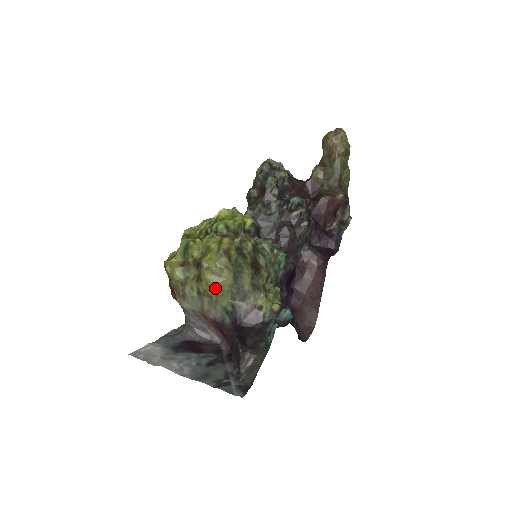
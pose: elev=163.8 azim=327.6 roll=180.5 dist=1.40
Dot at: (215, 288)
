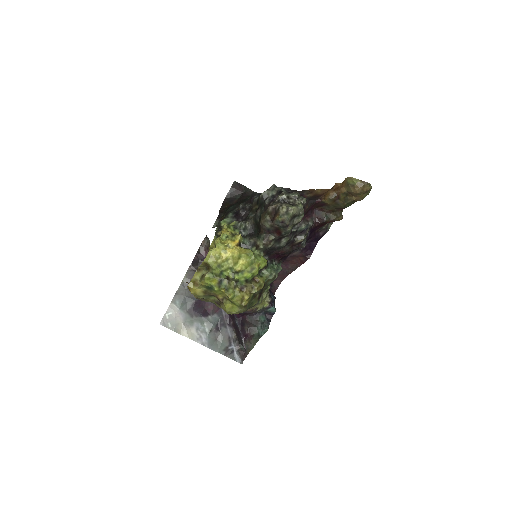
Dot at: occluded
